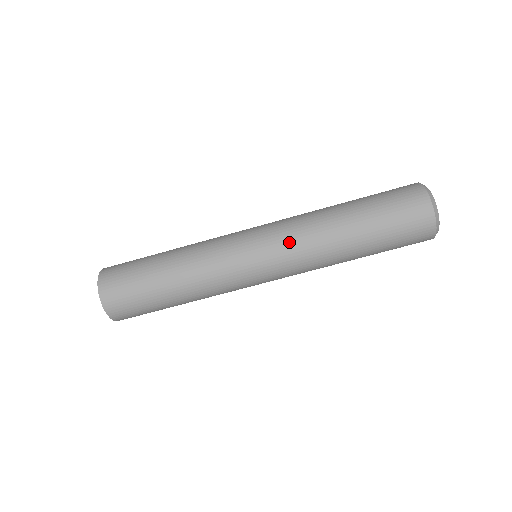
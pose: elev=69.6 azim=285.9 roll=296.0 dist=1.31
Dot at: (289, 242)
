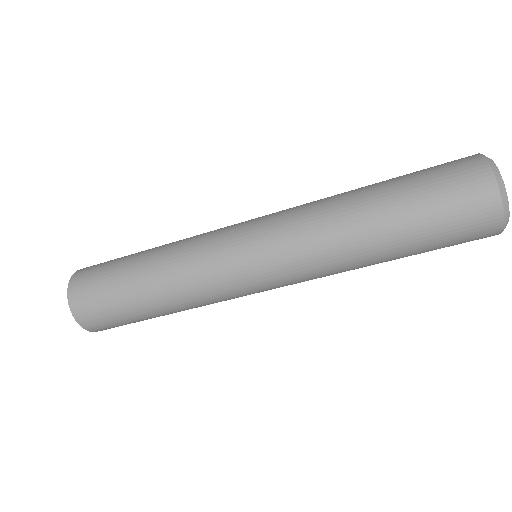
Dot at: (300, 267)
